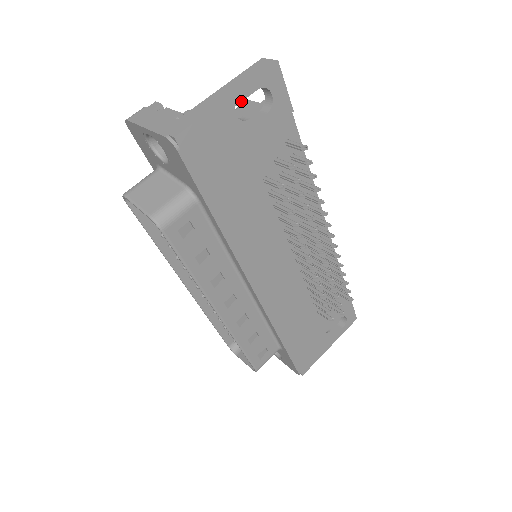
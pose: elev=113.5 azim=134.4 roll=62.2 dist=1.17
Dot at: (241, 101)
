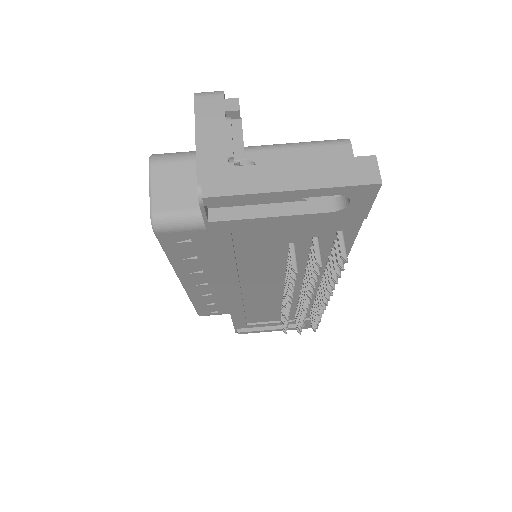
Dot at: (306, 197)
